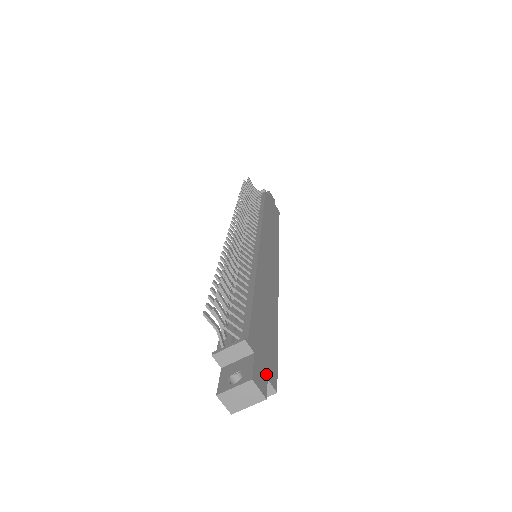
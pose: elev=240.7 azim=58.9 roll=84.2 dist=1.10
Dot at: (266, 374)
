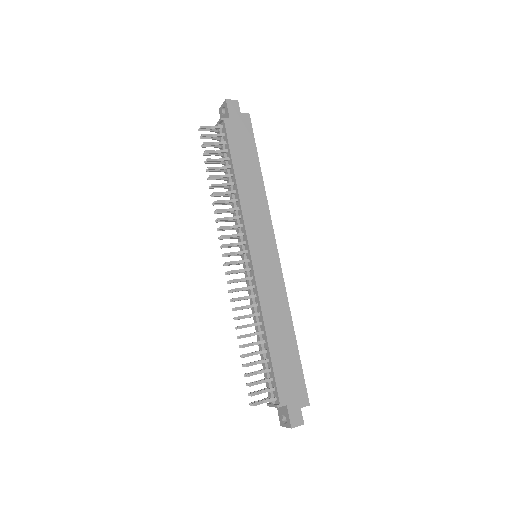
Dot at: (299, 406)
